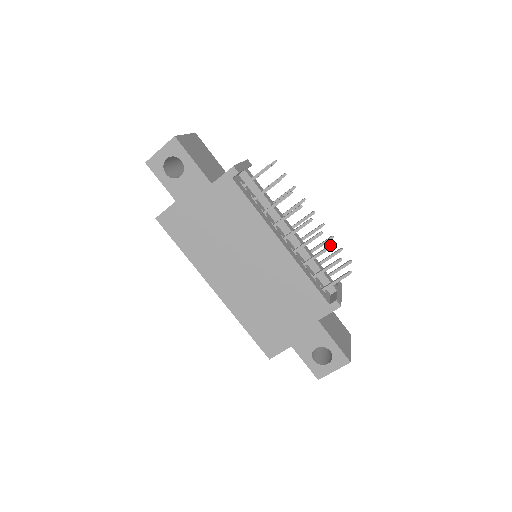
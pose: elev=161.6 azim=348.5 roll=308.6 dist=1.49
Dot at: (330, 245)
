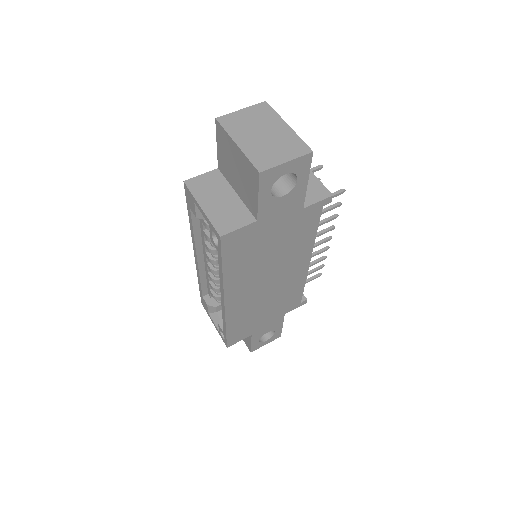
Dot at: (326, 257)
